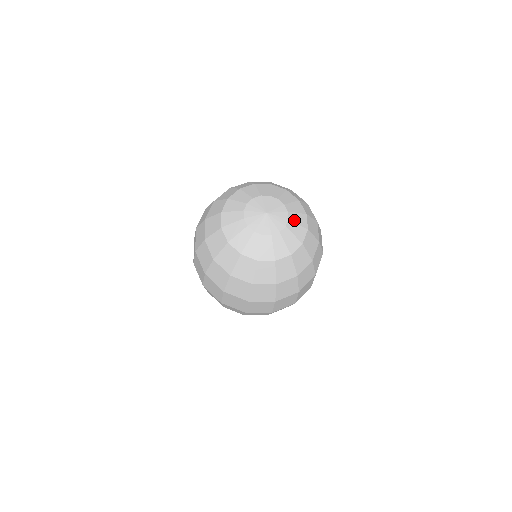
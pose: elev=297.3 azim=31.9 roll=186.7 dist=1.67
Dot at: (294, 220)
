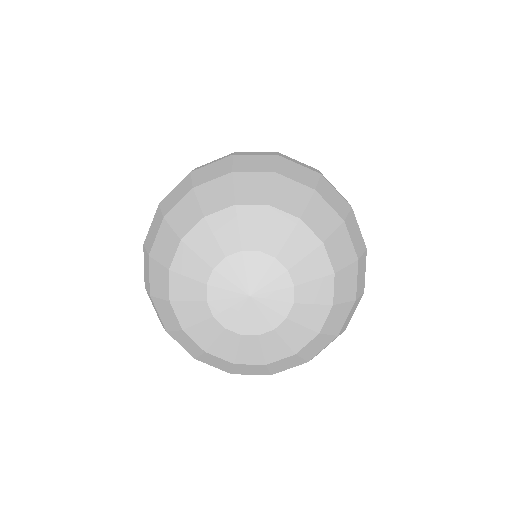
Dot at: (295, 259)
